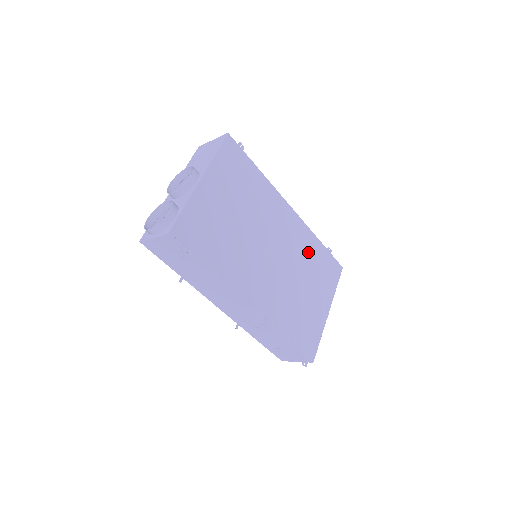
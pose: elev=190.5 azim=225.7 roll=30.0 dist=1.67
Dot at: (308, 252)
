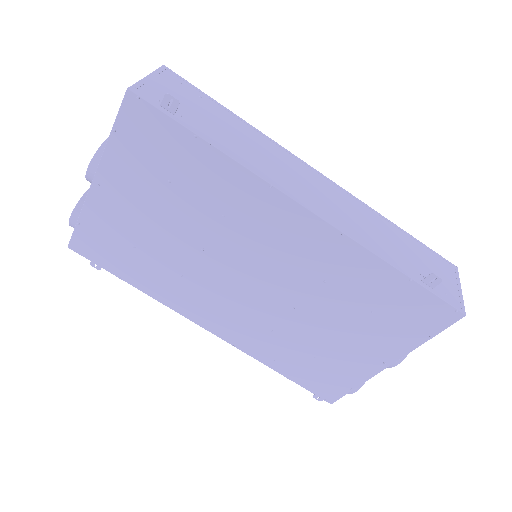
Dot at: (347, 282)
